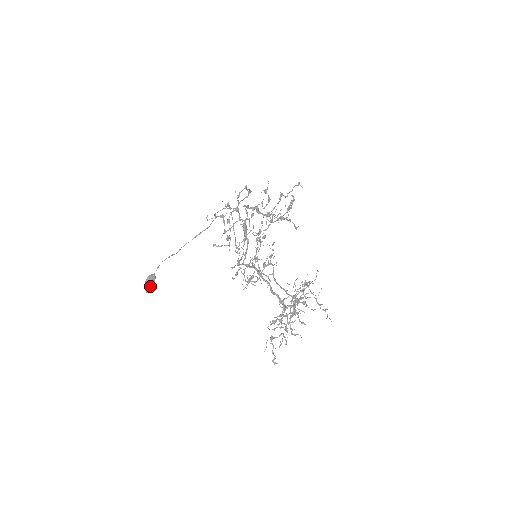
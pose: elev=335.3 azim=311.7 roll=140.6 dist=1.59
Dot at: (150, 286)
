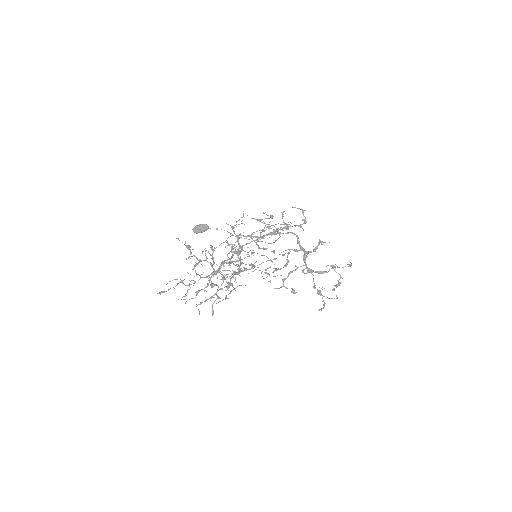
Dot at: (198, 227)
